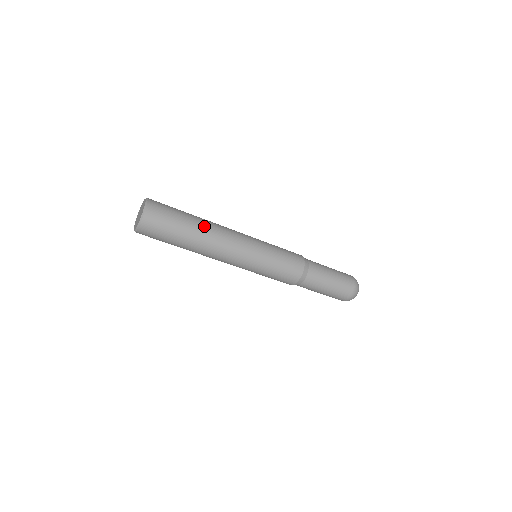
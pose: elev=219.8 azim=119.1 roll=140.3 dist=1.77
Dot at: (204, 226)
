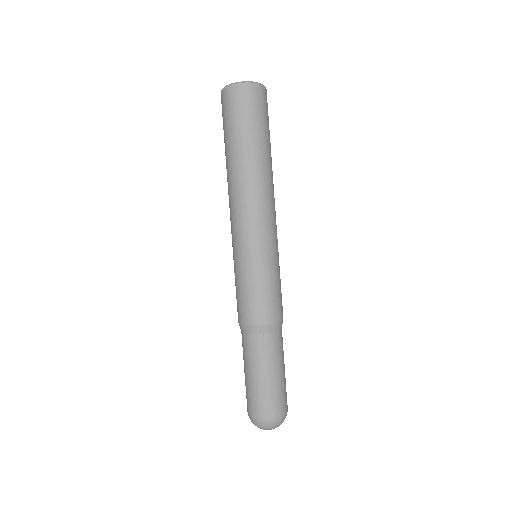
Dot at: occluded
